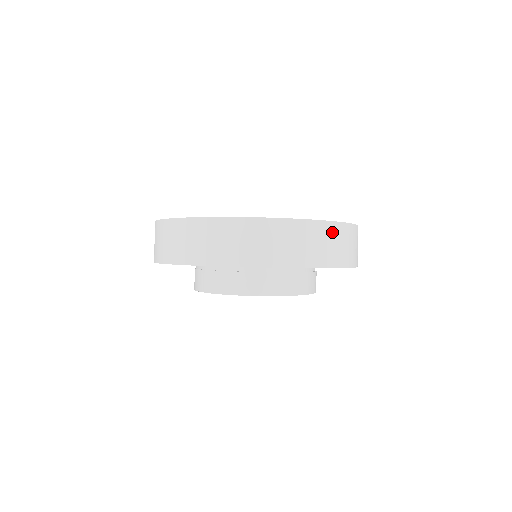
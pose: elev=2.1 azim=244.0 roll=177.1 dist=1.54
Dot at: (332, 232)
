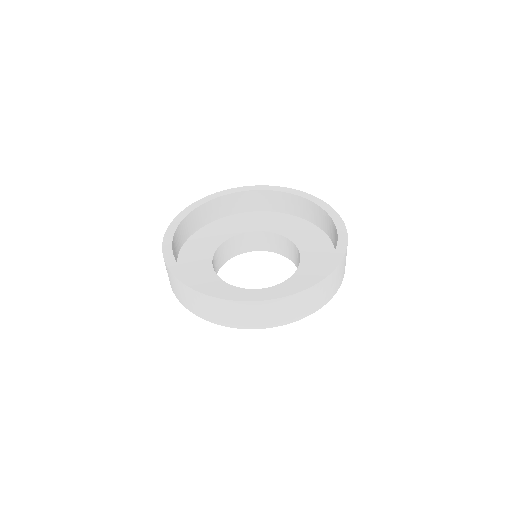
Dot at: (264, 307)
